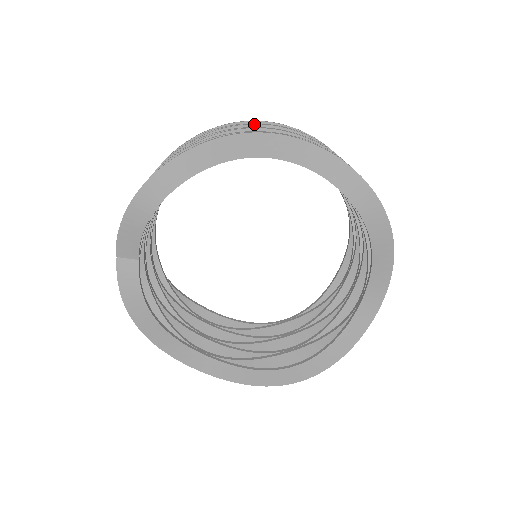
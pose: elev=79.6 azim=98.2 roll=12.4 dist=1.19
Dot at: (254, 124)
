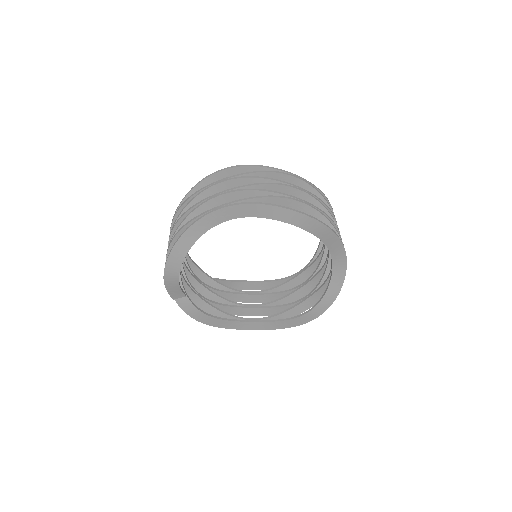
Dot at: (211, 186)
